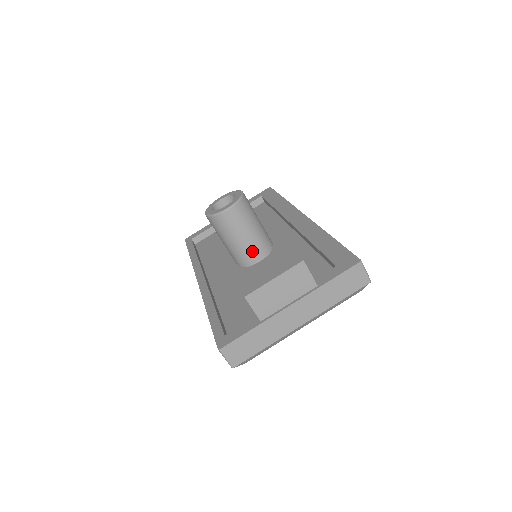
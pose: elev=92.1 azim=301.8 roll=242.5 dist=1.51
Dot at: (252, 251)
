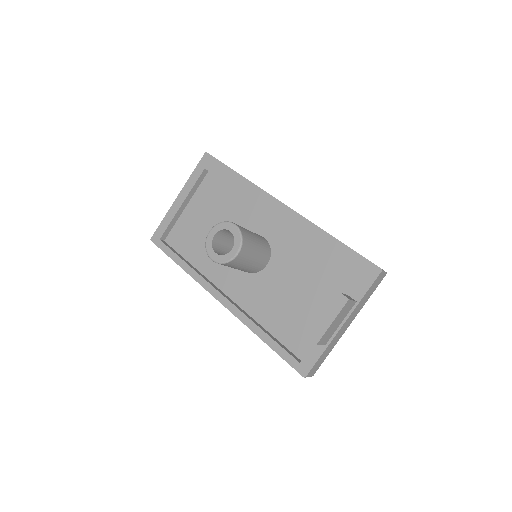
Dot at: (260, 263)
